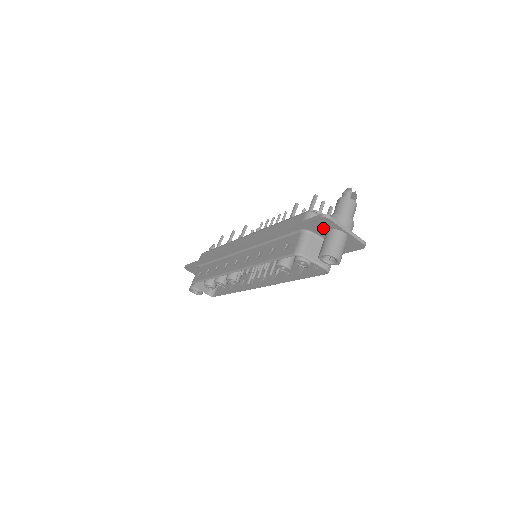
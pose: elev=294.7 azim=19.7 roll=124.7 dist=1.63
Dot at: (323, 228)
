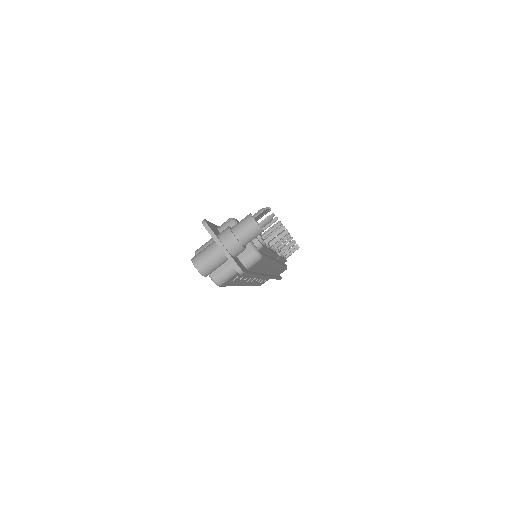
Dot at: occluded
